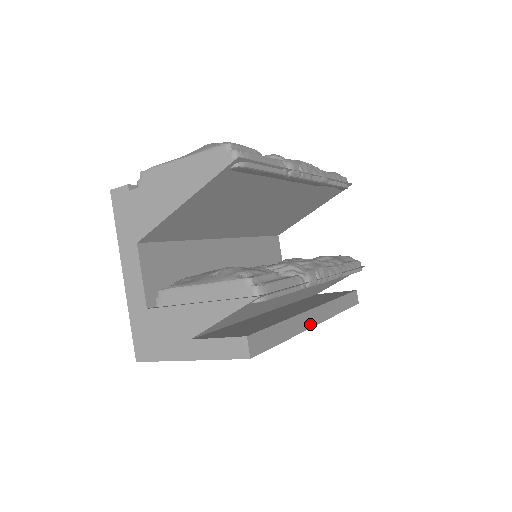
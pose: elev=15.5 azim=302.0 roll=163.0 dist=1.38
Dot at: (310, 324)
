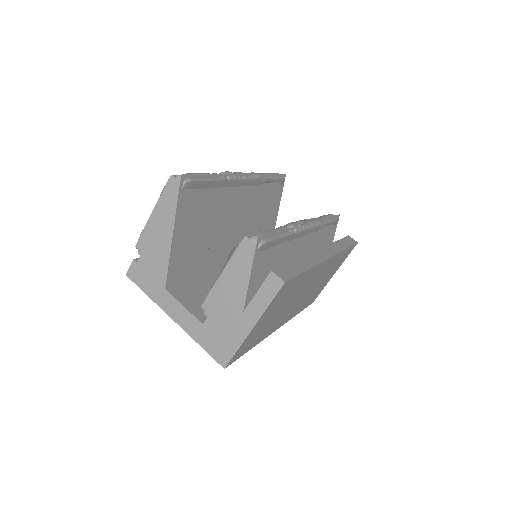
Dot at: (322, 259)
